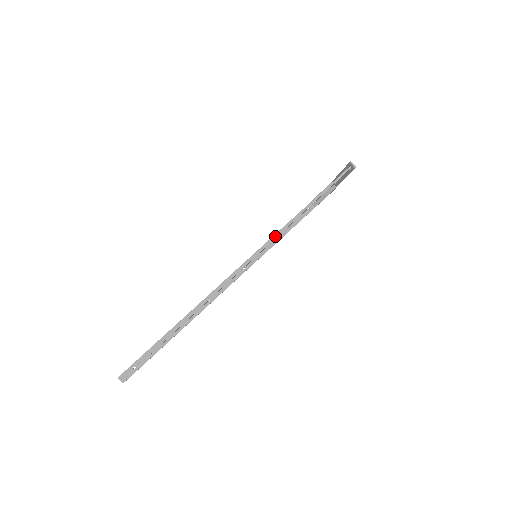
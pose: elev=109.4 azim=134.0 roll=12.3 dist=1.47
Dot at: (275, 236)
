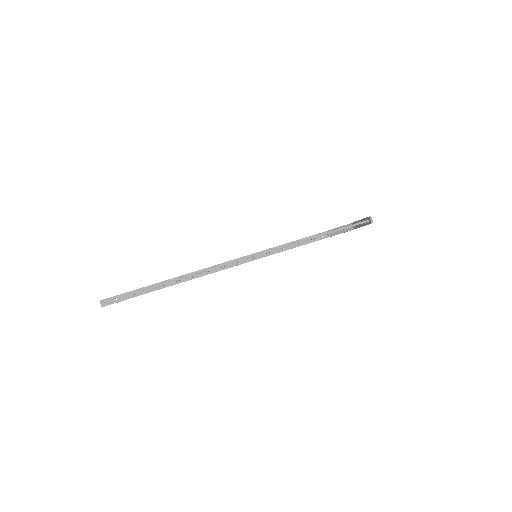
Dot at: (277, 248)
